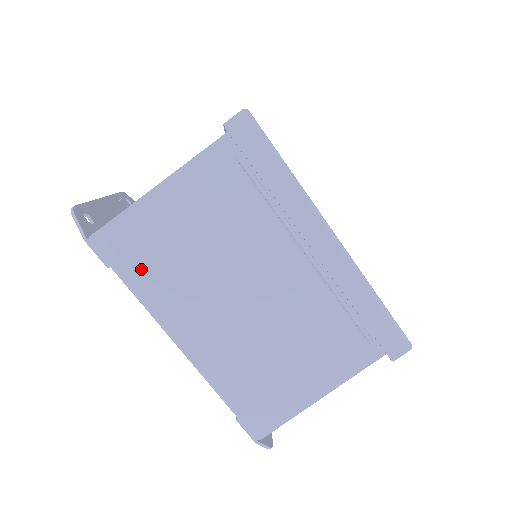
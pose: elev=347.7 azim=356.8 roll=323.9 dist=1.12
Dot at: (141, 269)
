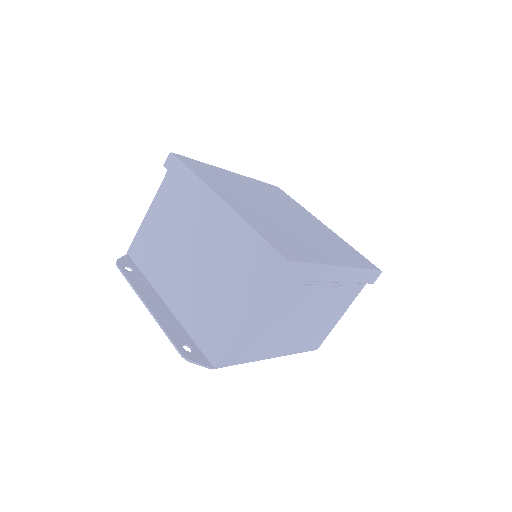
Dot at: (247, 354)
